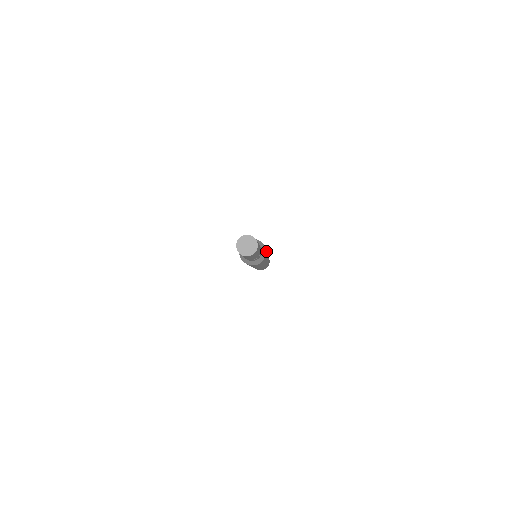
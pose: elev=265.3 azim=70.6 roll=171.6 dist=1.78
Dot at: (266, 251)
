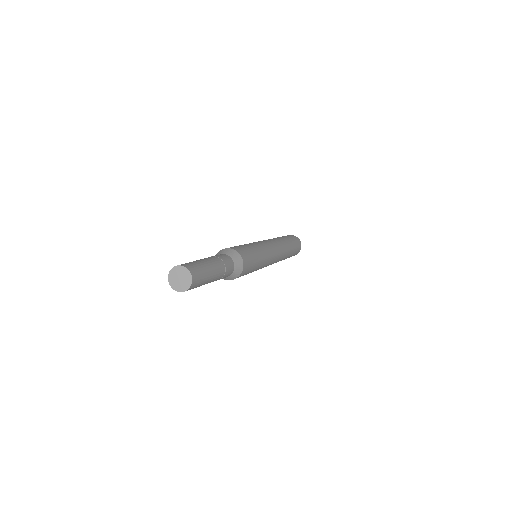
Dot at: (252, 270)
